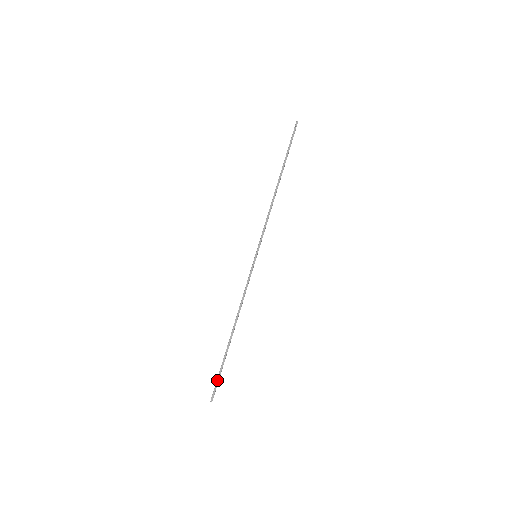
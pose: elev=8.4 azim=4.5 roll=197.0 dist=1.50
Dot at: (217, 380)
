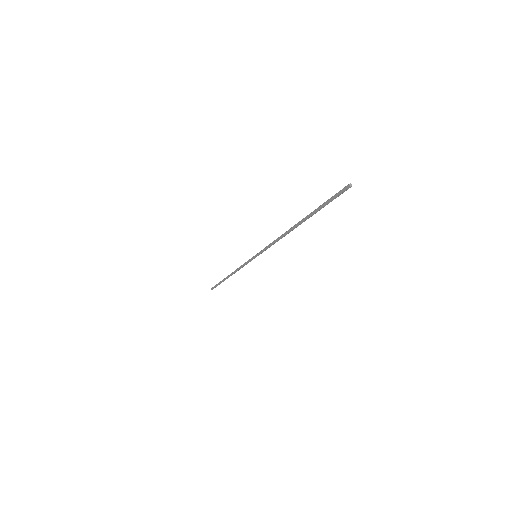
Dot at: (216, 285)
